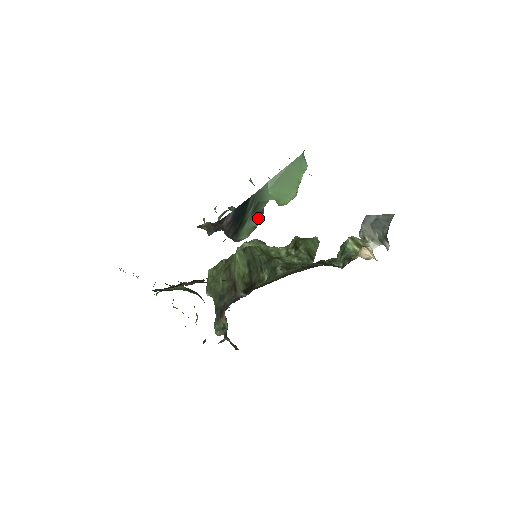
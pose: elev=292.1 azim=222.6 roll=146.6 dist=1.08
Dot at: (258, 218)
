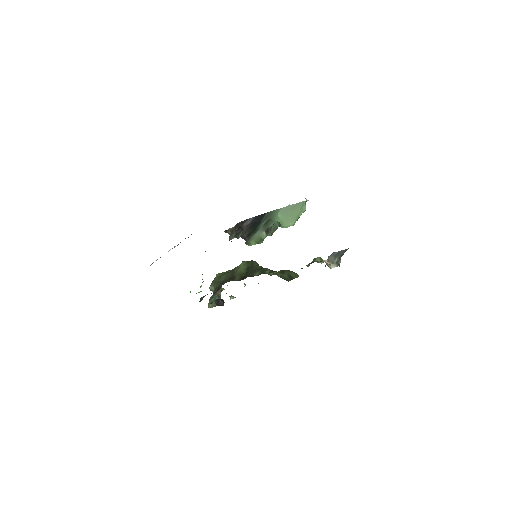
Dot at: (266, 233)
